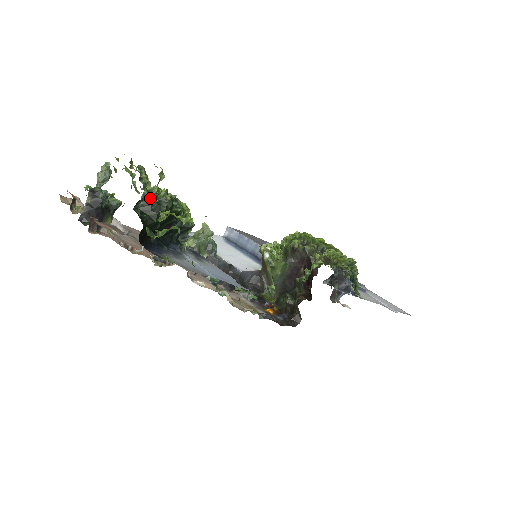
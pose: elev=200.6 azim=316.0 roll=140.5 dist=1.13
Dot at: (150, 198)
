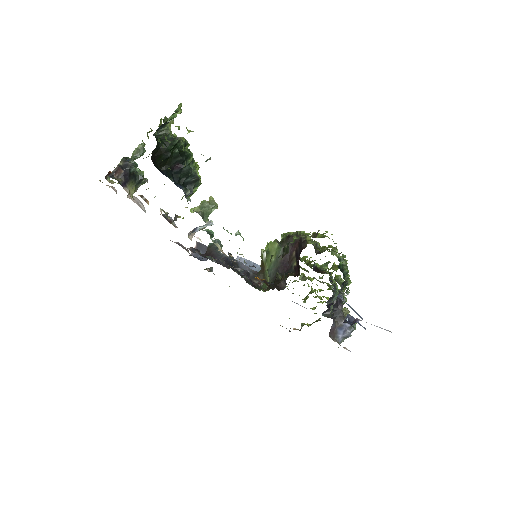
Dot at: (168, 131)
